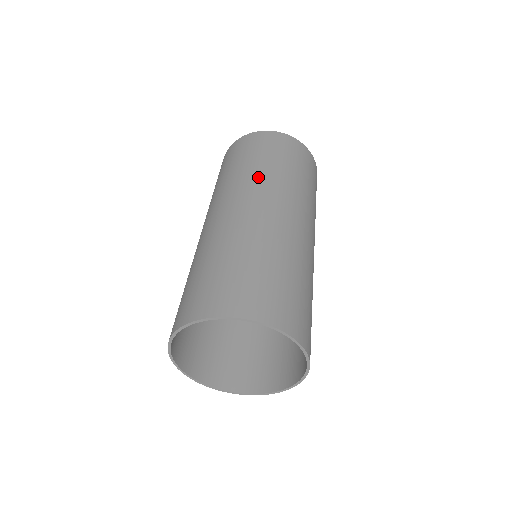
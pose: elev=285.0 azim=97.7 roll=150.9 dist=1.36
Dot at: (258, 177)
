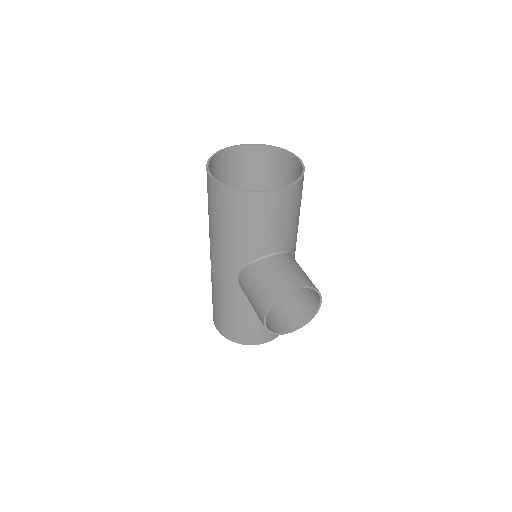
Dot at: occluded
